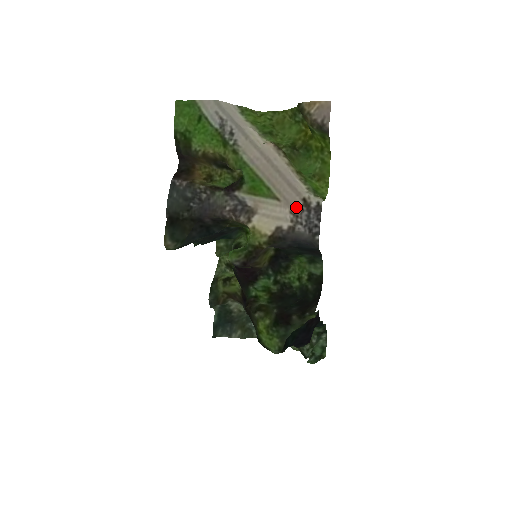
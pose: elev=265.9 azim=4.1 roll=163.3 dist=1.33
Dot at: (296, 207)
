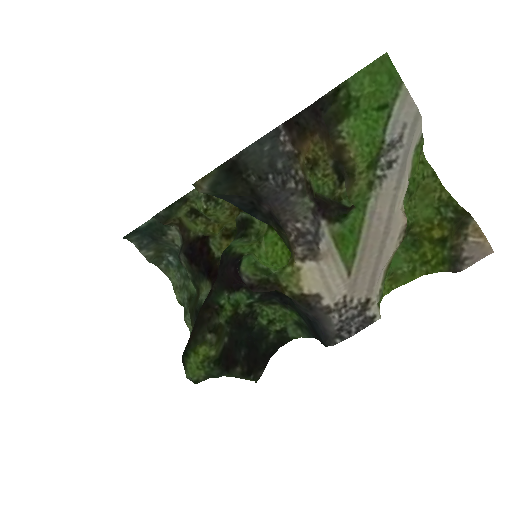
Dot at: (354, 298)
